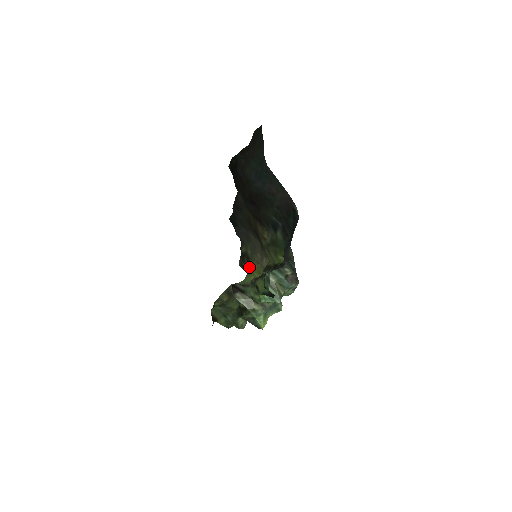
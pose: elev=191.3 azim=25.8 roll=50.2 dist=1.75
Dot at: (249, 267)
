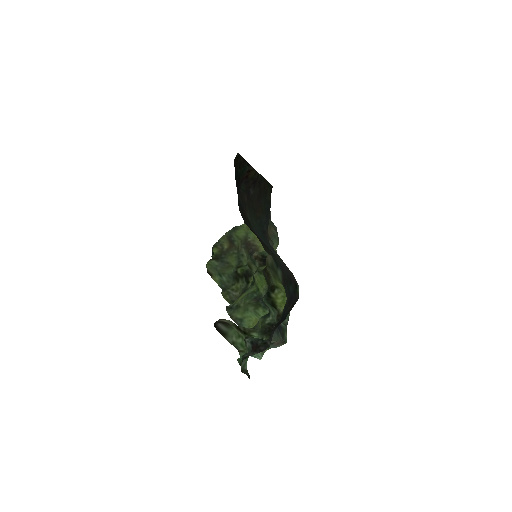
Dot at: occluded
